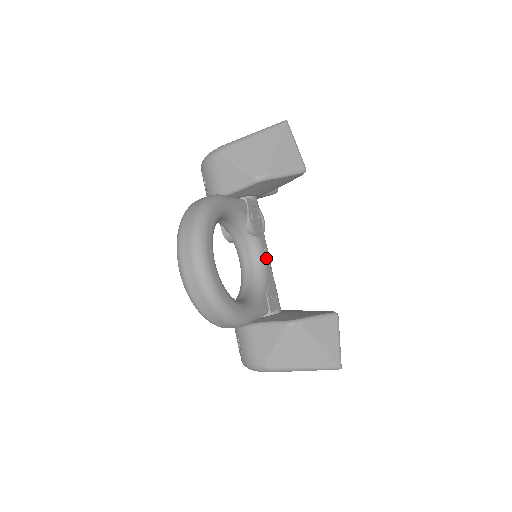
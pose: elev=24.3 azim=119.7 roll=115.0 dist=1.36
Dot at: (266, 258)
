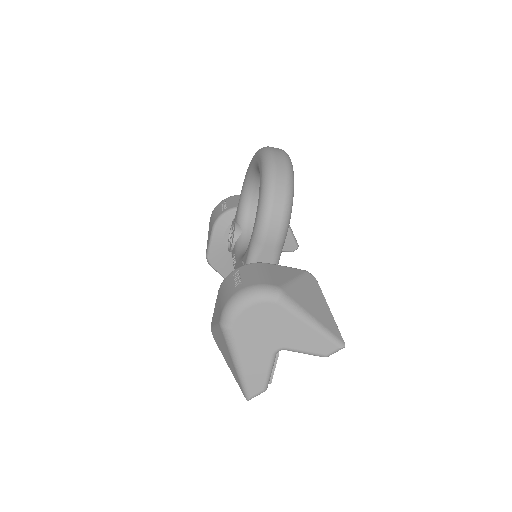
Dot at: occluded
